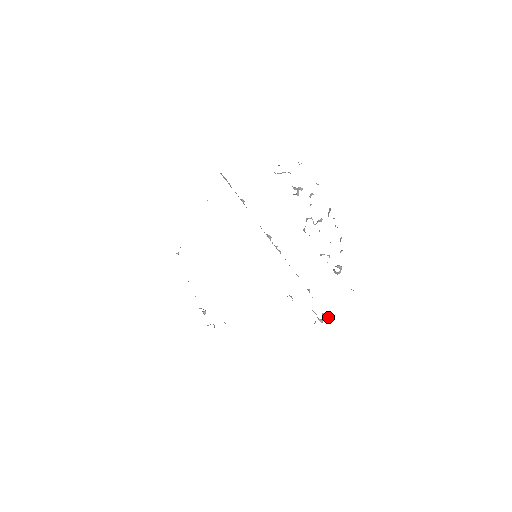
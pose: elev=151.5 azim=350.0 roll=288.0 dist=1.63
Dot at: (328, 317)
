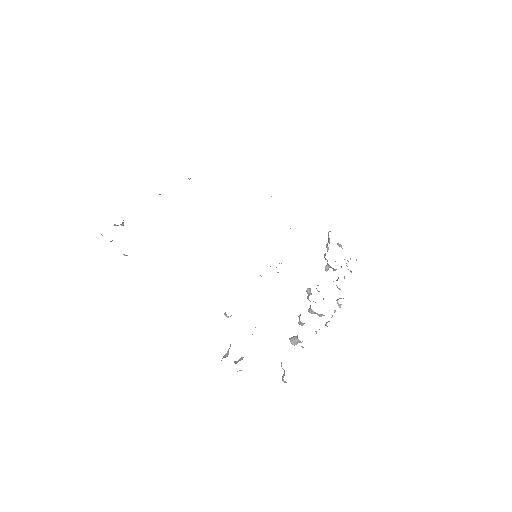
Dot at: occluded
